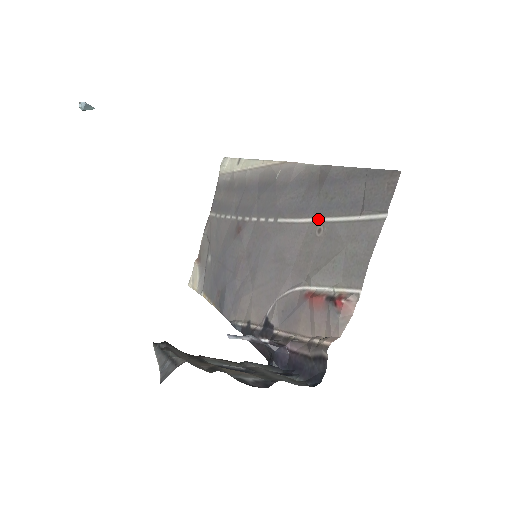
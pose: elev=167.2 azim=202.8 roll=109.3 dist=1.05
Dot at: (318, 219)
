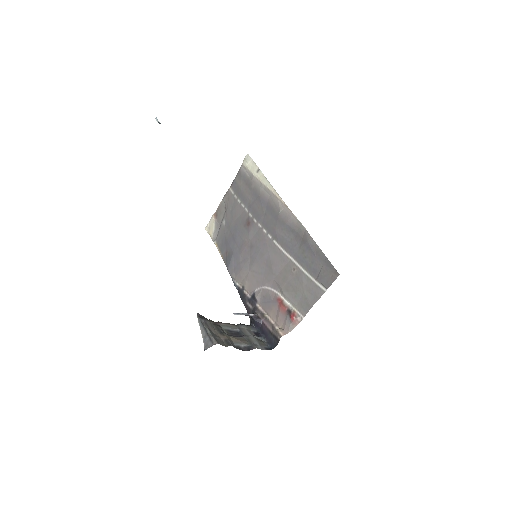
Dot at: (295, 262)
